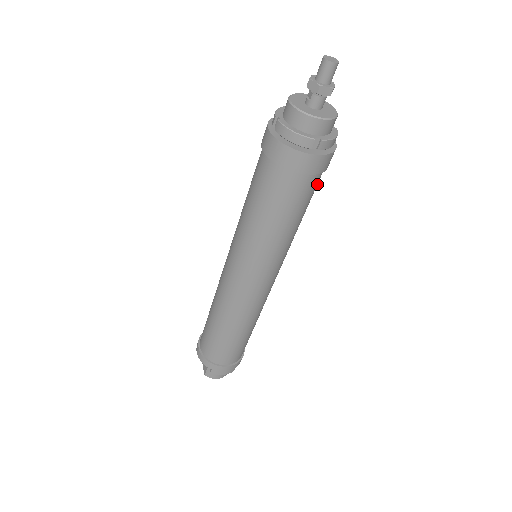
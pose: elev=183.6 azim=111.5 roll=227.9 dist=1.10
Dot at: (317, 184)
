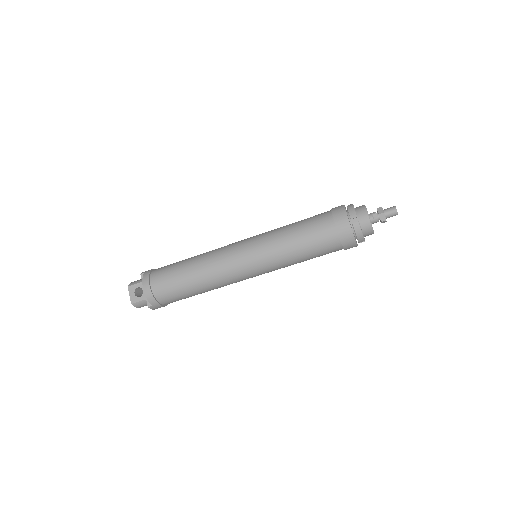
Dot at: occluded
